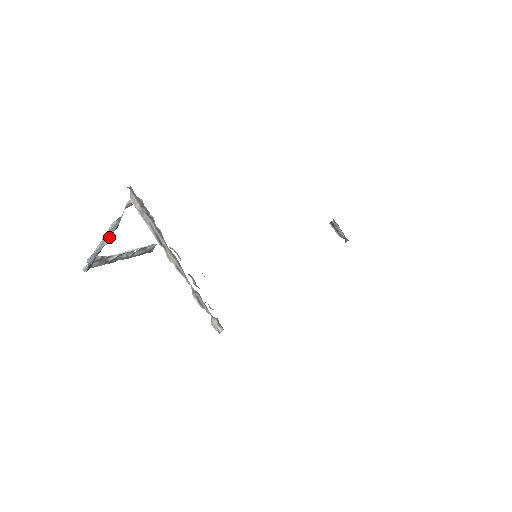
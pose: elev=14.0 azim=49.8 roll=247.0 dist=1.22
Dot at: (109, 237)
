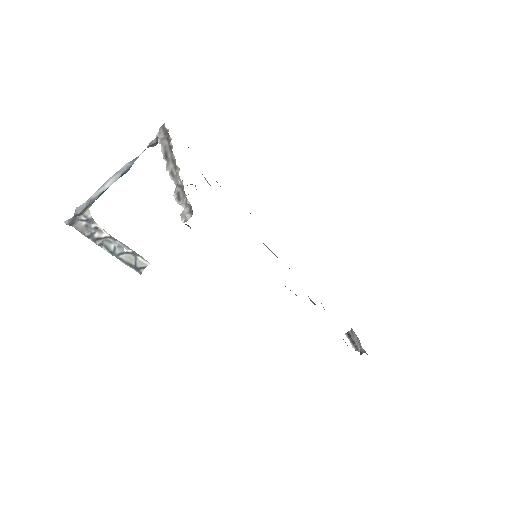
Dot at: (114, 179)
